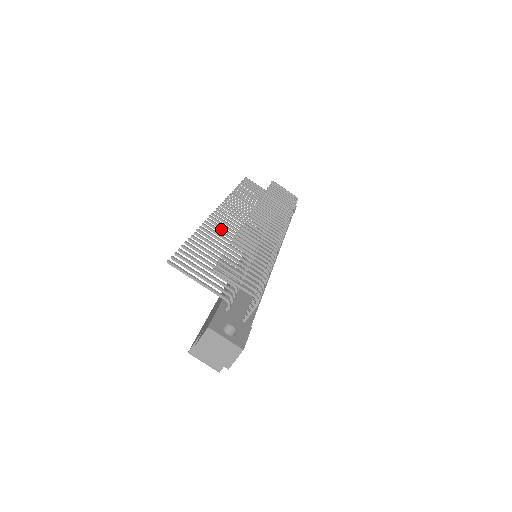
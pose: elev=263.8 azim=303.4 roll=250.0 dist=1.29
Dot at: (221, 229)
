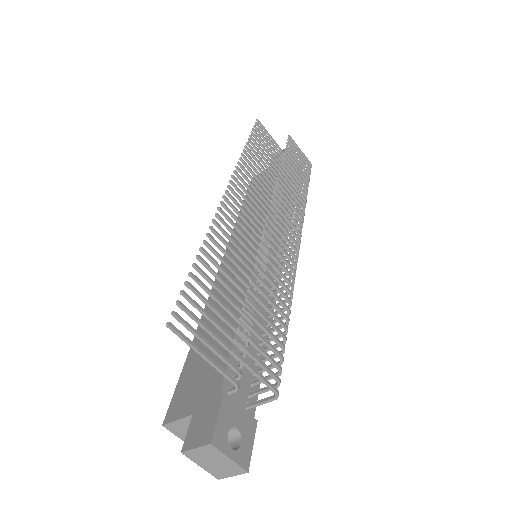
Dot at: (230, 232)
